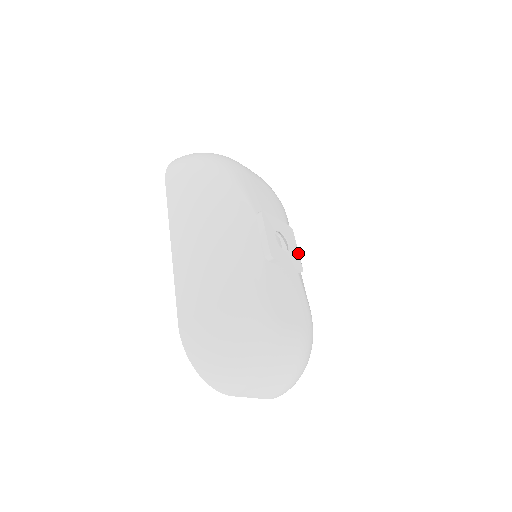
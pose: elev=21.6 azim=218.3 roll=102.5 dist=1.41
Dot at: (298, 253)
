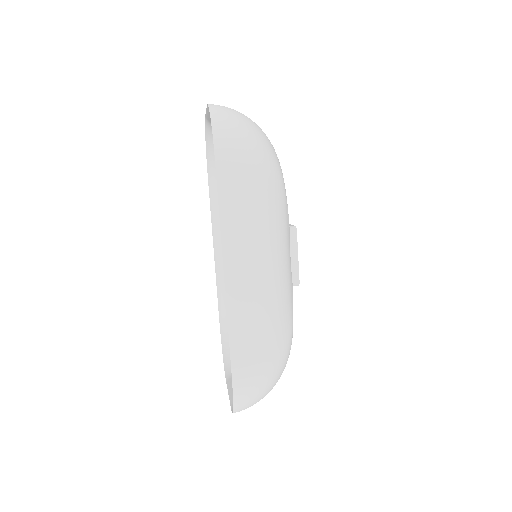
Dot at: occluded
